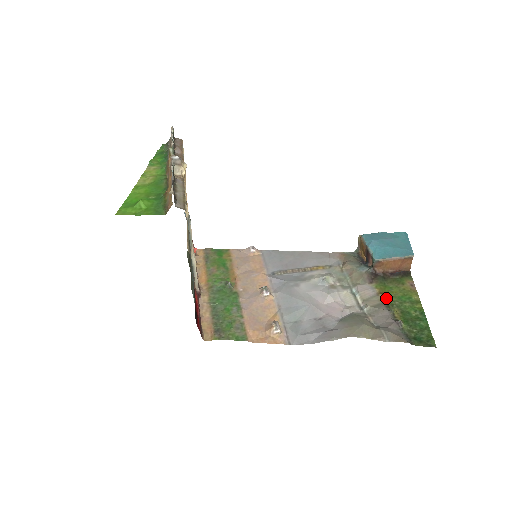
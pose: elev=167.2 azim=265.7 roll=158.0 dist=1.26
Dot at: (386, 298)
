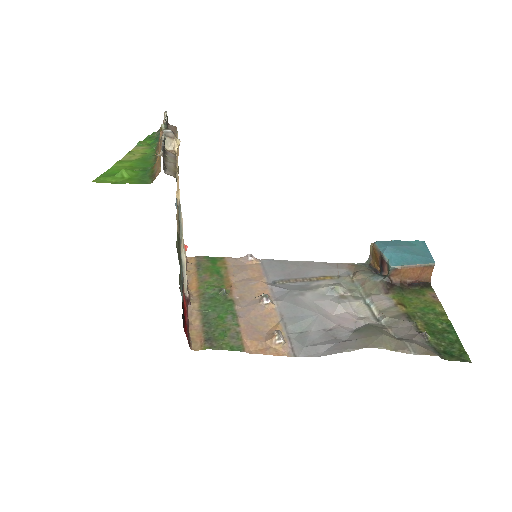
Dot at: (406, 309)
